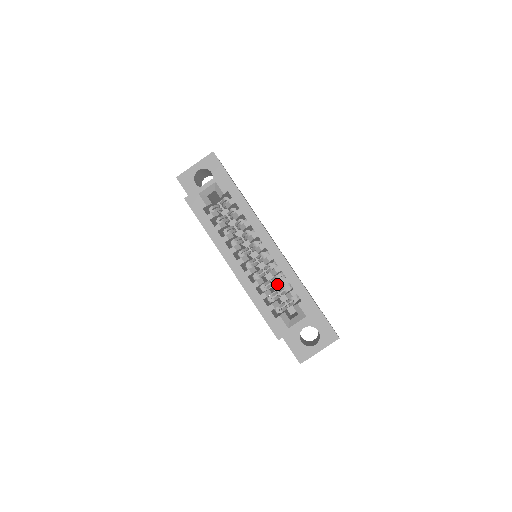
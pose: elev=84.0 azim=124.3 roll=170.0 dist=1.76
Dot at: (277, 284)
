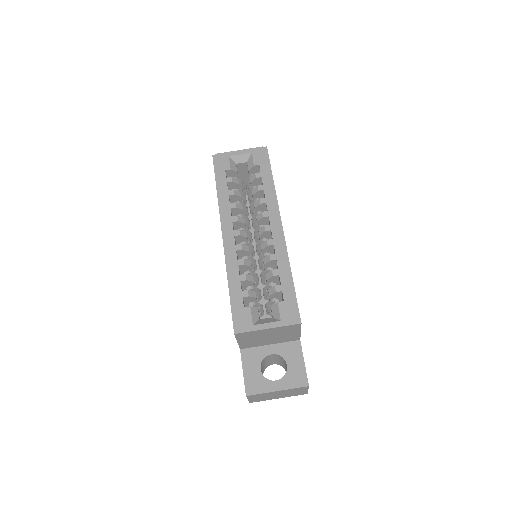
Dot at: occluded
